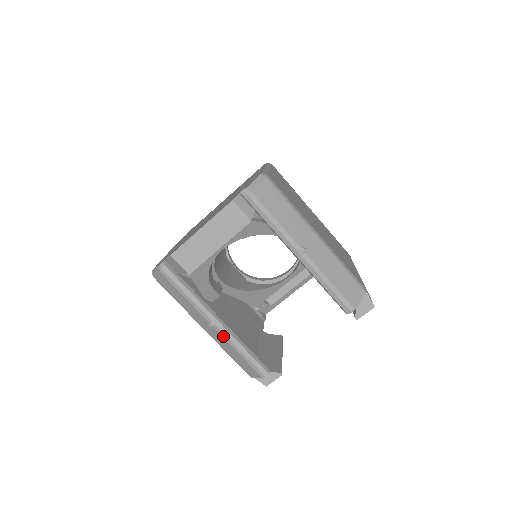
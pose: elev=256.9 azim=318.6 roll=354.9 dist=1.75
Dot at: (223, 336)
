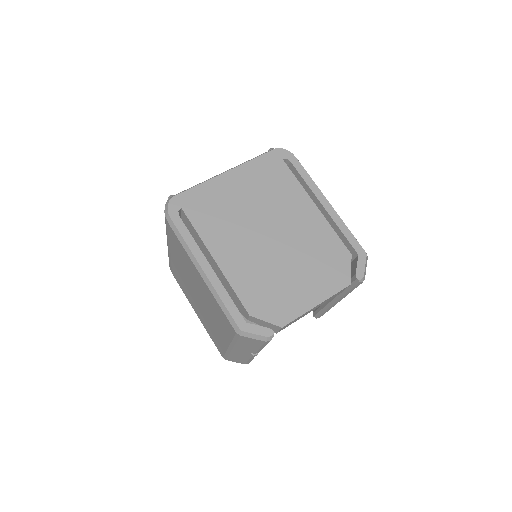
Dot at: occluded
